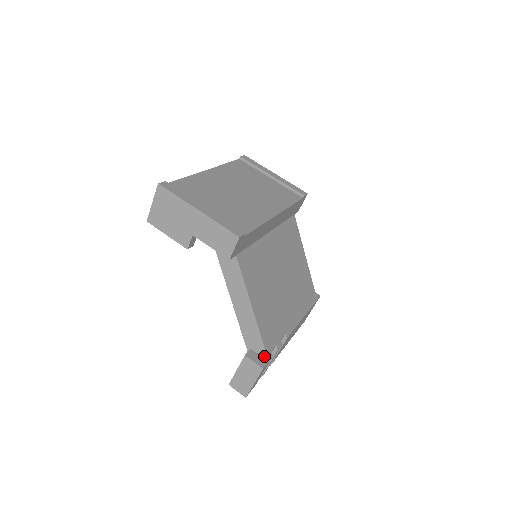
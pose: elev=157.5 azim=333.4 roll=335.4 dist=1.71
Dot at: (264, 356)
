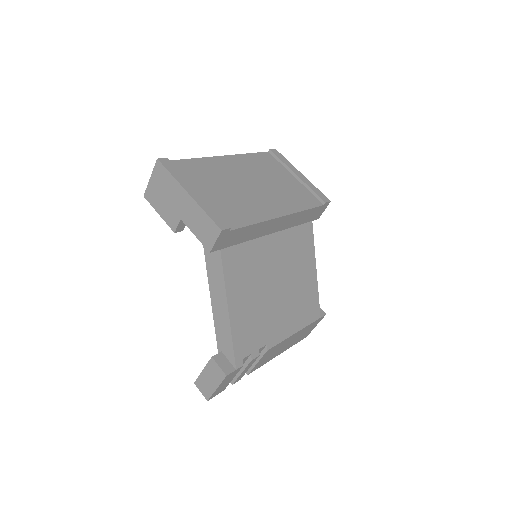
Dot at: (232, 363)
